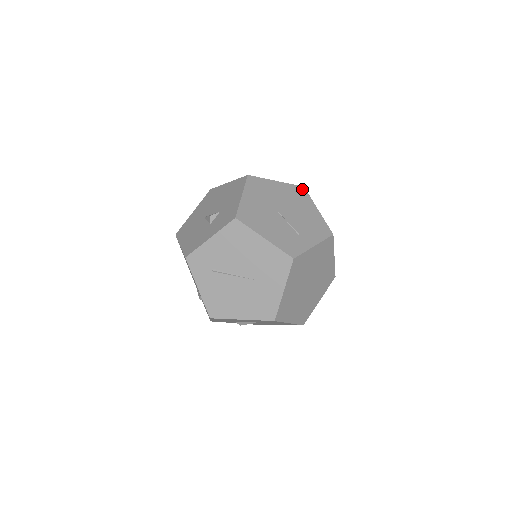
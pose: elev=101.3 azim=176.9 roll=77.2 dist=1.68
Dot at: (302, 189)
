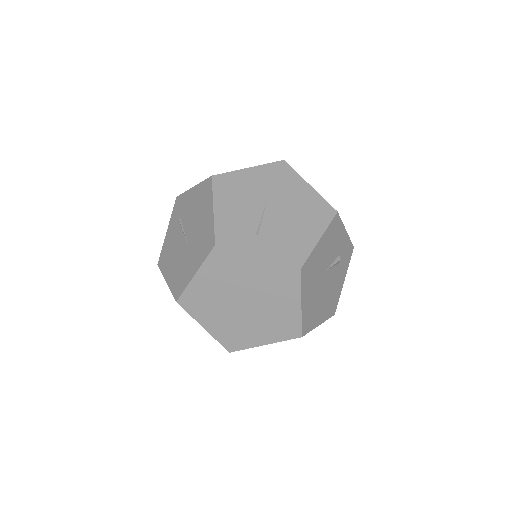
Dot at: (331, 211)
